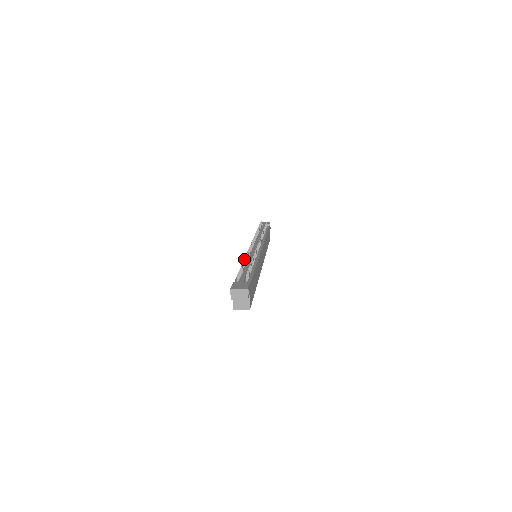
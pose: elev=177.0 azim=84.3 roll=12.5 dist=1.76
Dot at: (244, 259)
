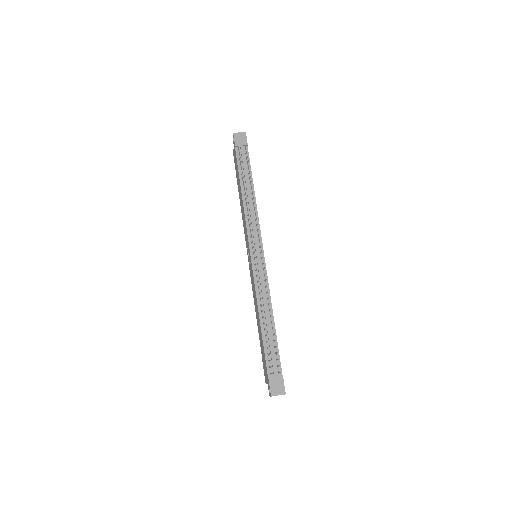
Dot at: (264, 323)
